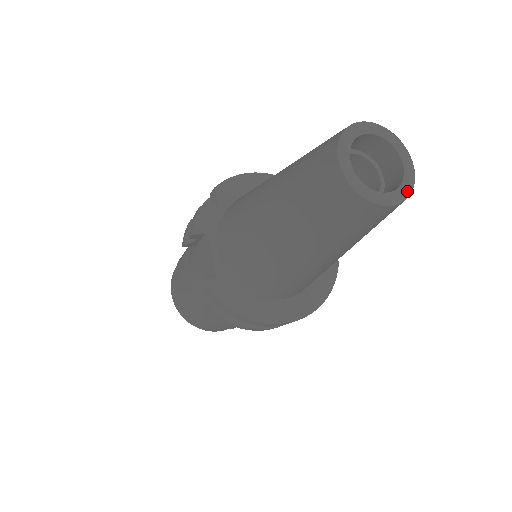
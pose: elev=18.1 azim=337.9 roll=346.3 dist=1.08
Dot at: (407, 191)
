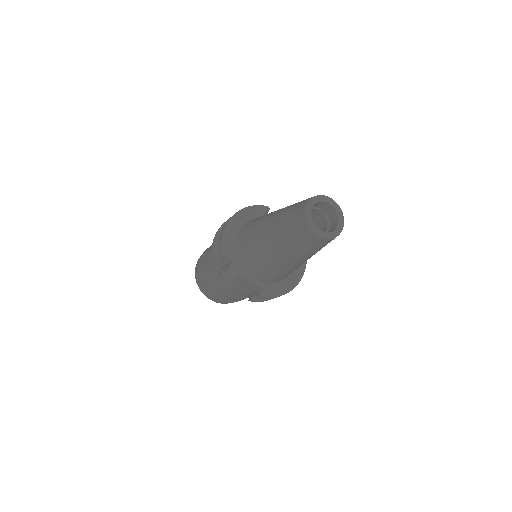
Dot at: (341, 214)
